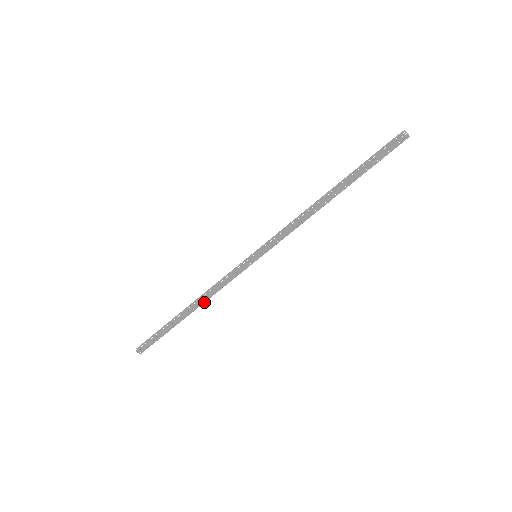
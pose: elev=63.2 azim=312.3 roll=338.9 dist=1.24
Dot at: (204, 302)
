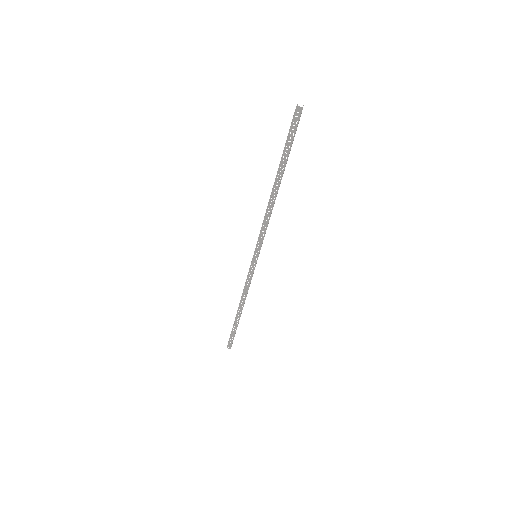
Dot at: (244, 302)
